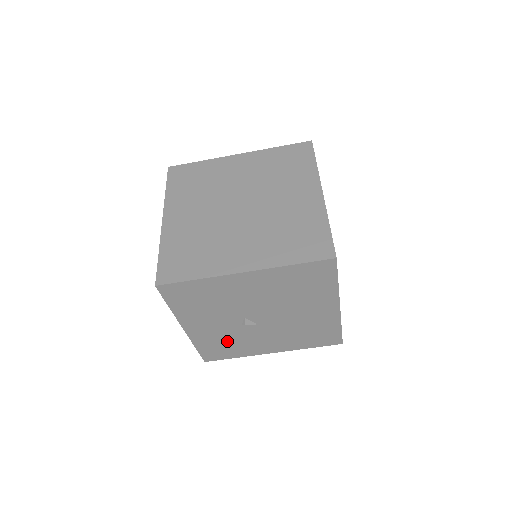
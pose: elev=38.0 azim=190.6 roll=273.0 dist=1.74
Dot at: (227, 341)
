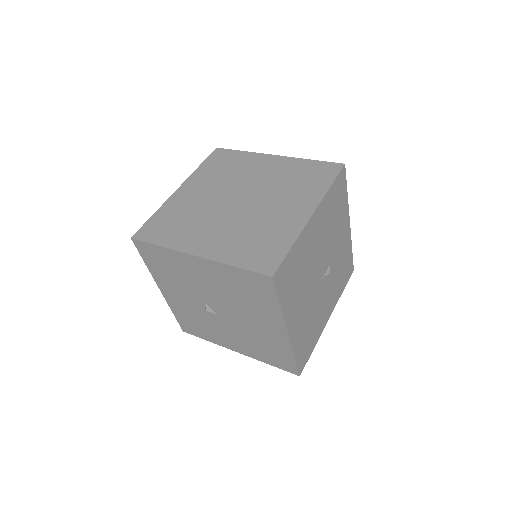
Dot at: (197, 319)
